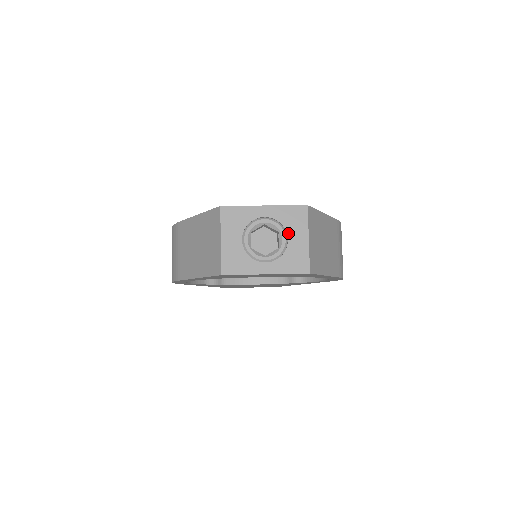
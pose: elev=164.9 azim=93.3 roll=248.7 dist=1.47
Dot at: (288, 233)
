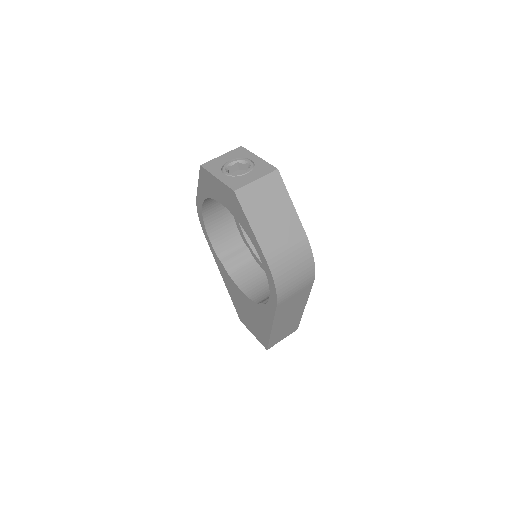
Dot at: (251, 172)
